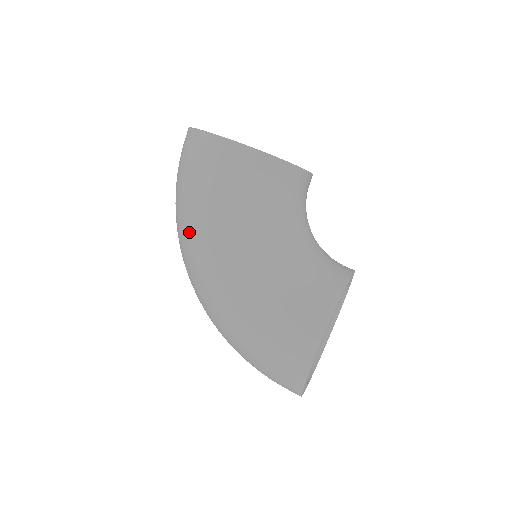
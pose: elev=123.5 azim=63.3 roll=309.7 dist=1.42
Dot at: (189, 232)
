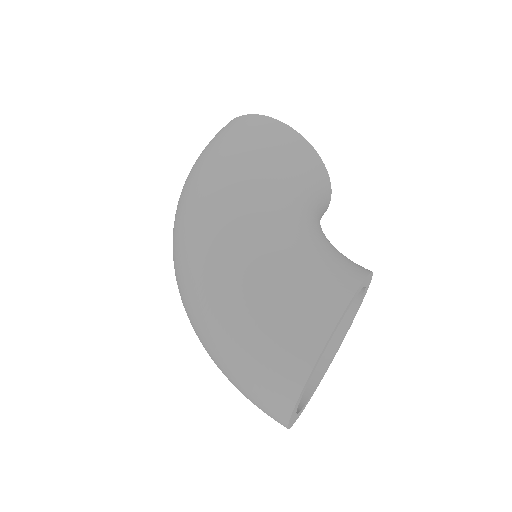
Dot at: (206, 181)
